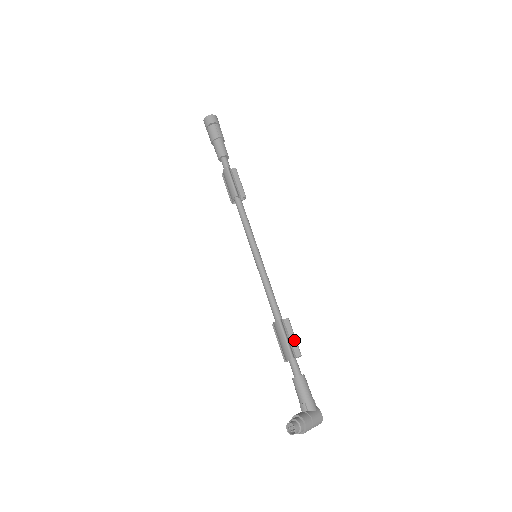
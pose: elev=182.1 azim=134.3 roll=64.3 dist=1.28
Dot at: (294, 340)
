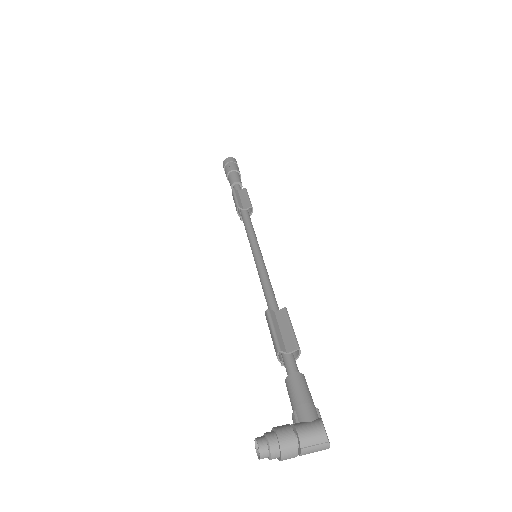
Dot at: (289, 331)
